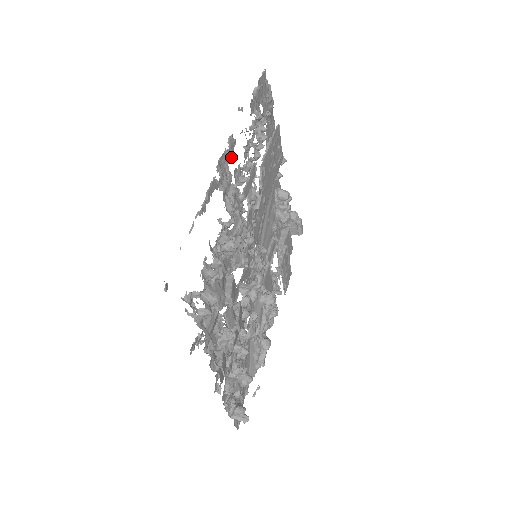
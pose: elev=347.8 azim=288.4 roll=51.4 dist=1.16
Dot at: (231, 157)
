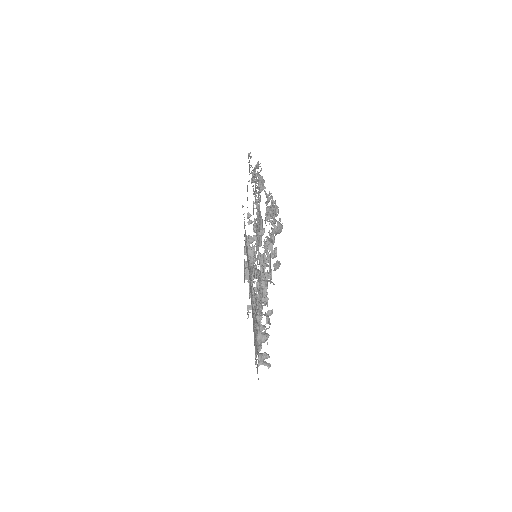
Dot at: (253, 176)
